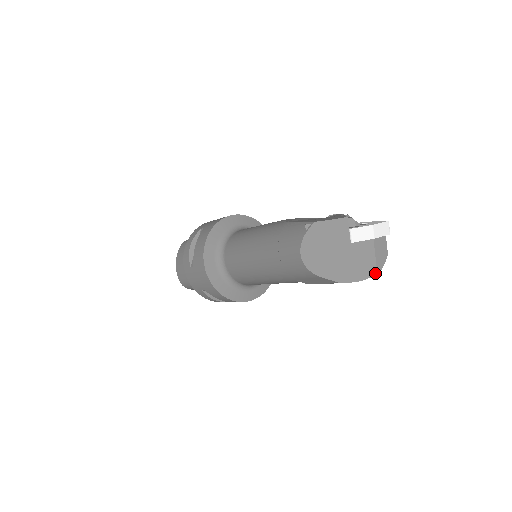
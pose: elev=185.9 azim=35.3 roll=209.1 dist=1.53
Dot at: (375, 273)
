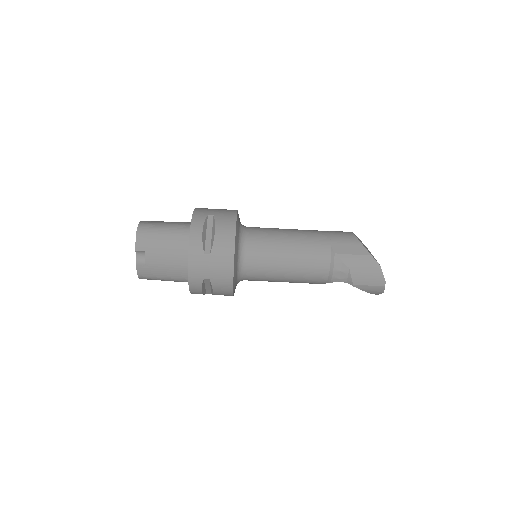
Dot at: occluded
